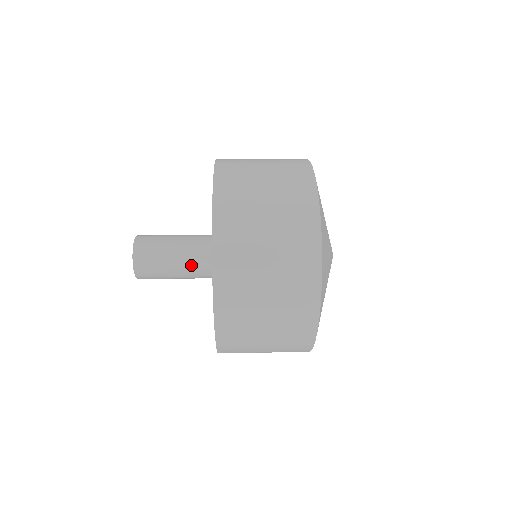
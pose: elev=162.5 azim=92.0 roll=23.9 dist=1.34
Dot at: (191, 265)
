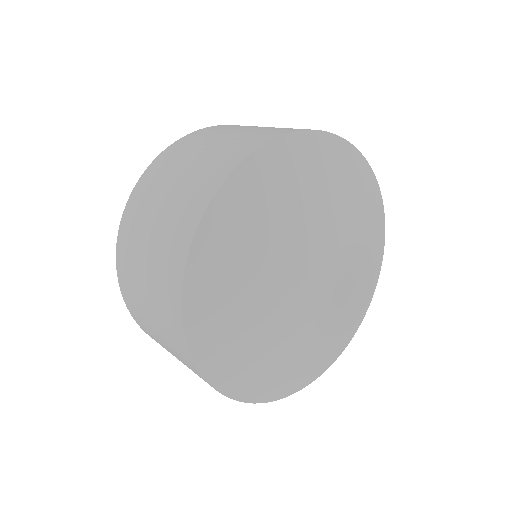
Dot at: occluded
